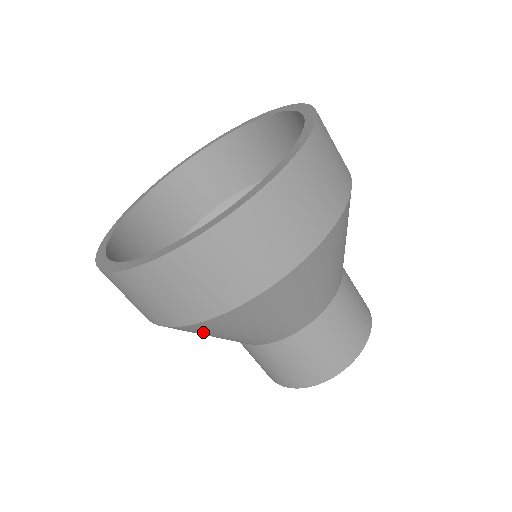
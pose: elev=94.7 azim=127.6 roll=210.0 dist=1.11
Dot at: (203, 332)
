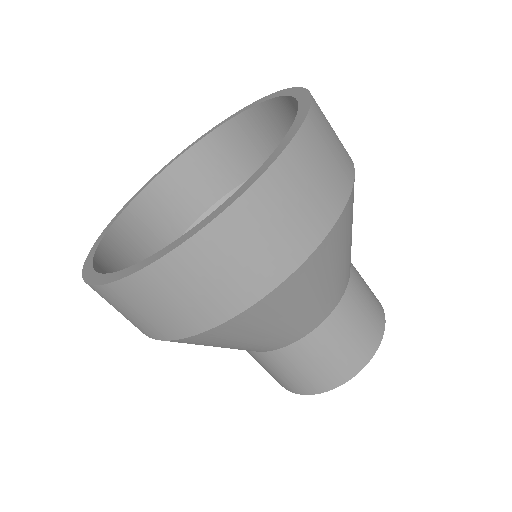
Dot at: occluded
